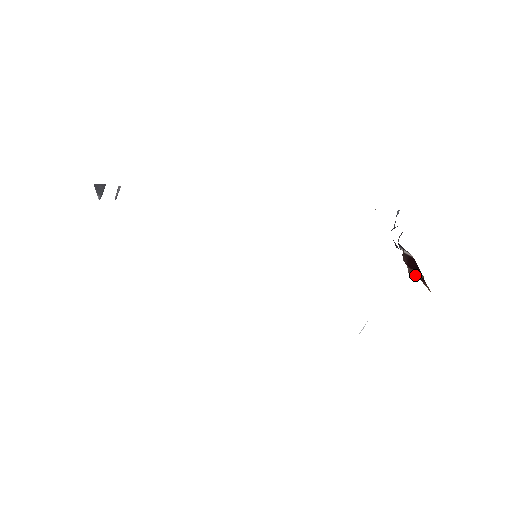
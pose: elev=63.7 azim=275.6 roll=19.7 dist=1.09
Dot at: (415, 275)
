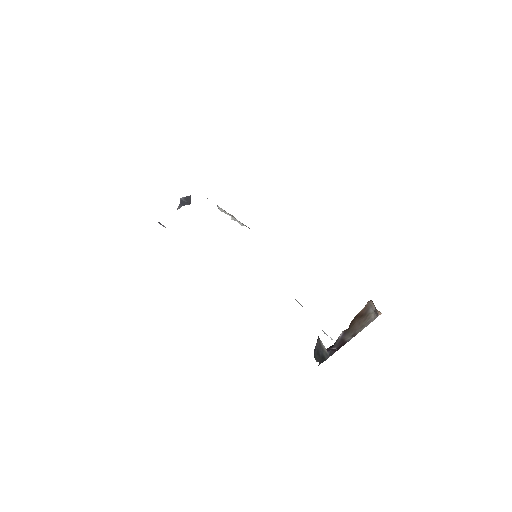
Dot at: occluded
